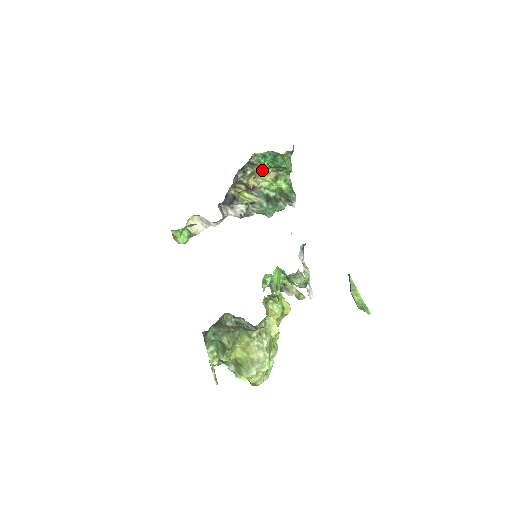
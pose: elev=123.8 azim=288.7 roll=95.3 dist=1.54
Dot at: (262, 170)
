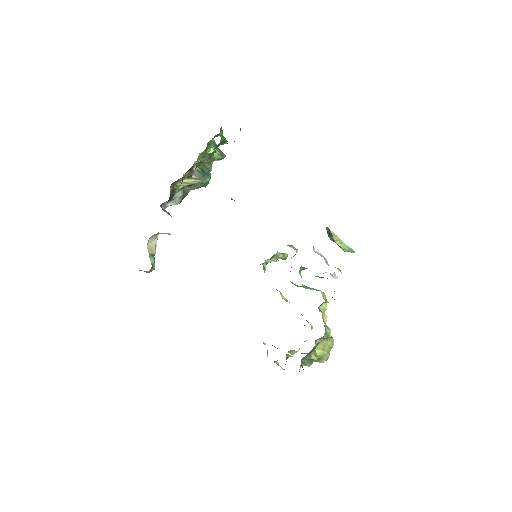
Dot at: (210, 161)
